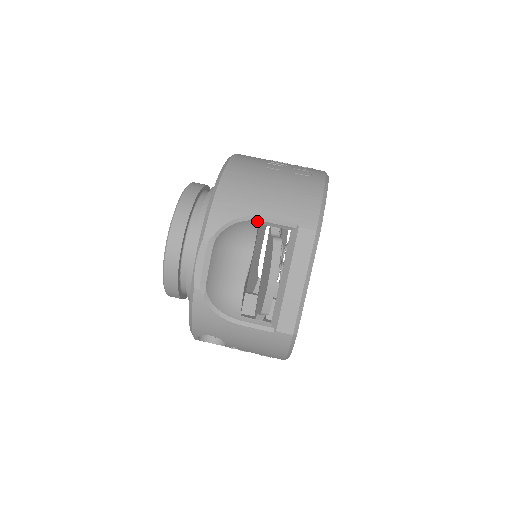
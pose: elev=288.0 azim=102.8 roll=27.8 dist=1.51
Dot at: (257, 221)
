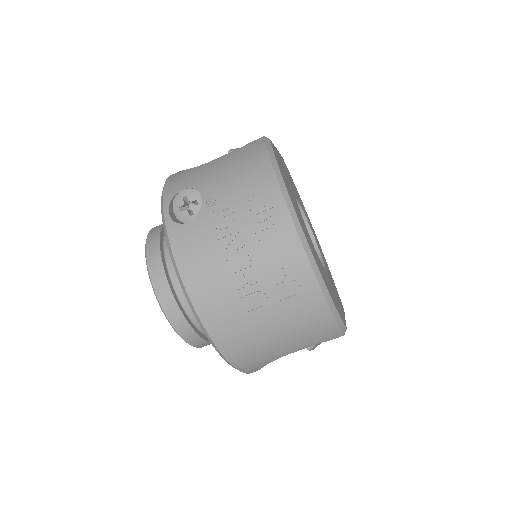
Dot at: occluded
